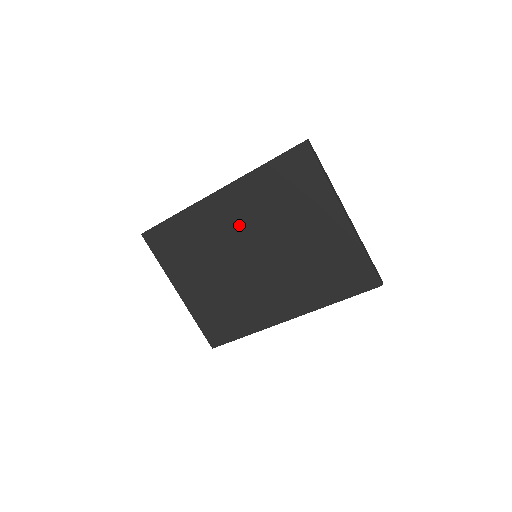
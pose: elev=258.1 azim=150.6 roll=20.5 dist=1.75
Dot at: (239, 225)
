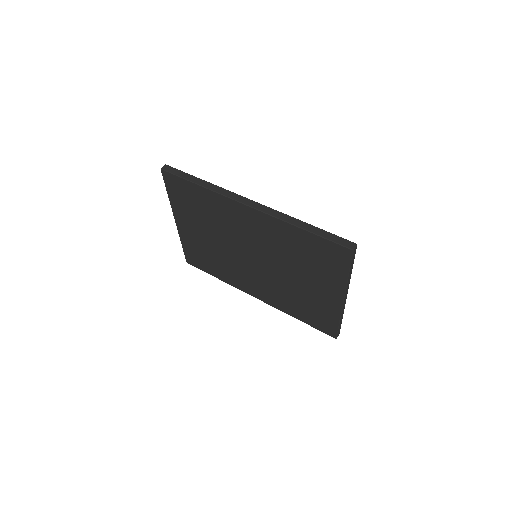
Dot at: (254, 236)
